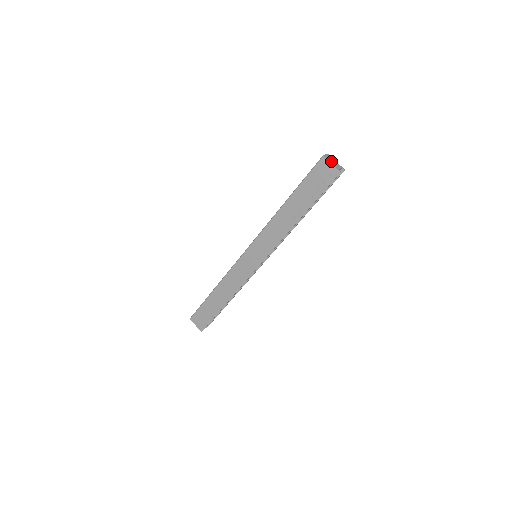
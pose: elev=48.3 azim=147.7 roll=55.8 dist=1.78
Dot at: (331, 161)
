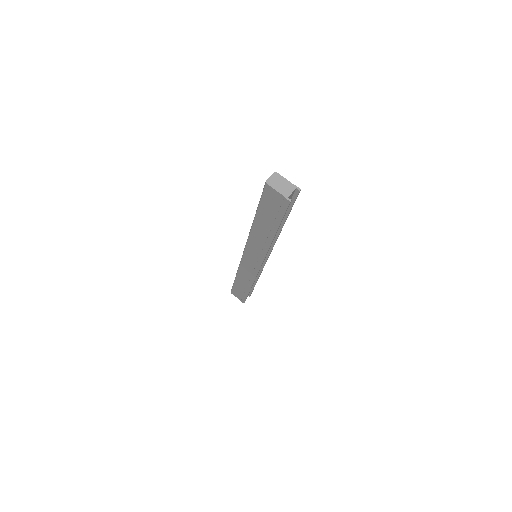
Dot at: (278, 186)
